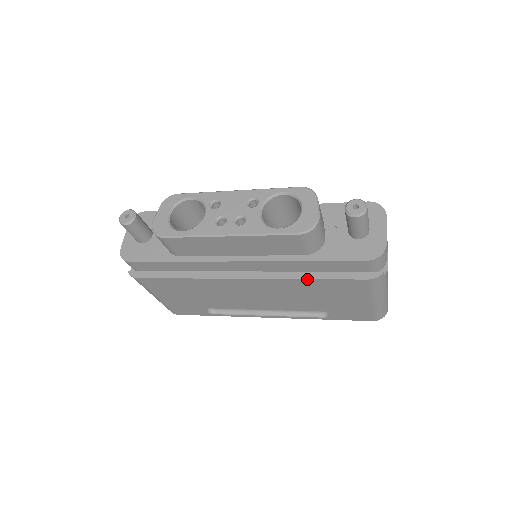
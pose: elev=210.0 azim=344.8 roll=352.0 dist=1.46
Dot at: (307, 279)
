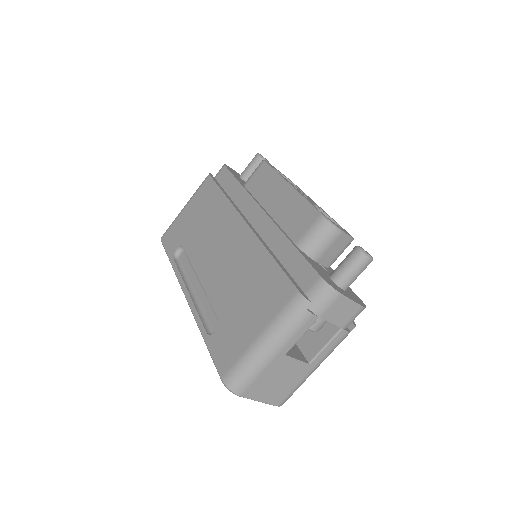
Dot at: (270, 254)
